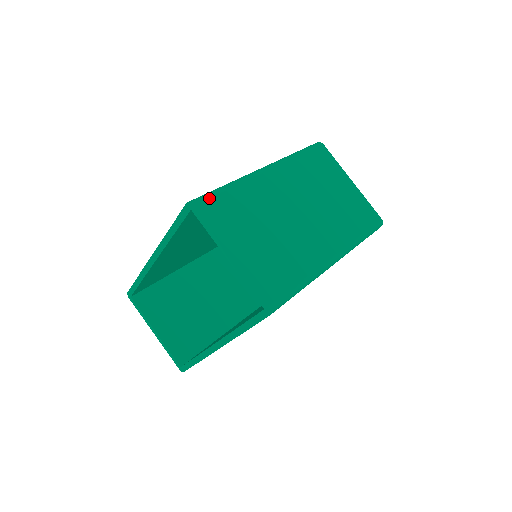
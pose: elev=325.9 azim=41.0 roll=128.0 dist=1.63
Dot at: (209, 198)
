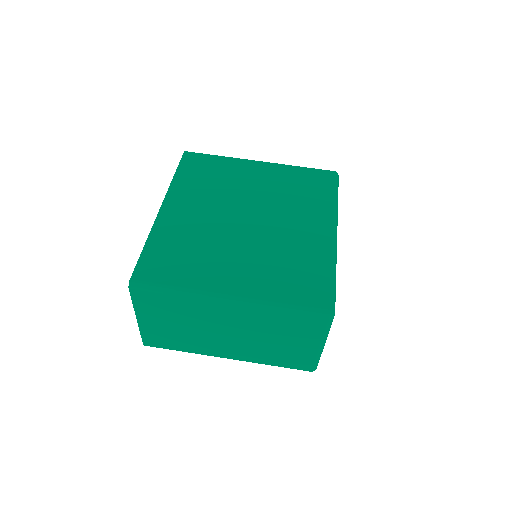
Dot at: (147, 292)
